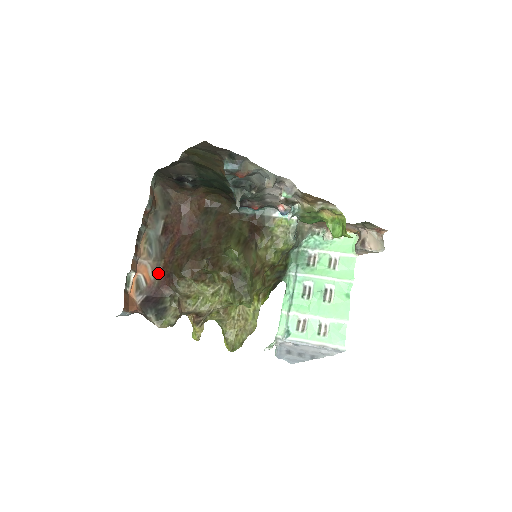
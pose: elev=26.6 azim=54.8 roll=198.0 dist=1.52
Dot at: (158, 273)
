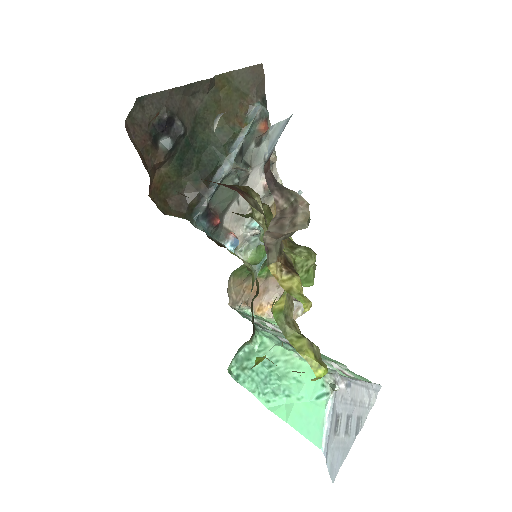
Dot at: occluded
